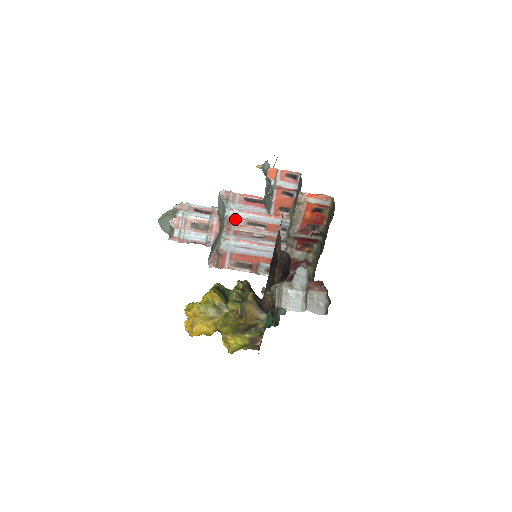
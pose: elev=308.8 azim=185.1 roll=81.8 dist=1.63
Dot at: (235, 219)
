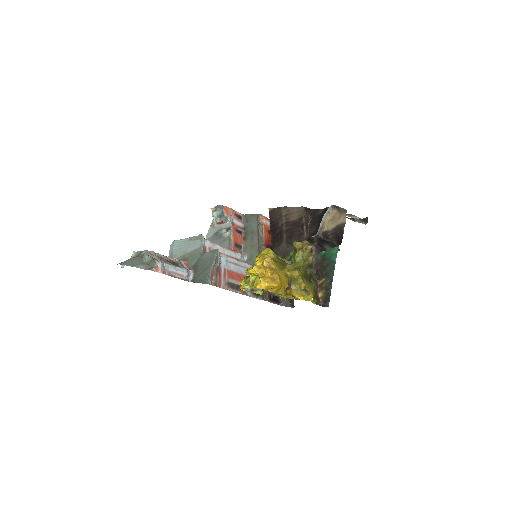
Dot at: (208, 249)
